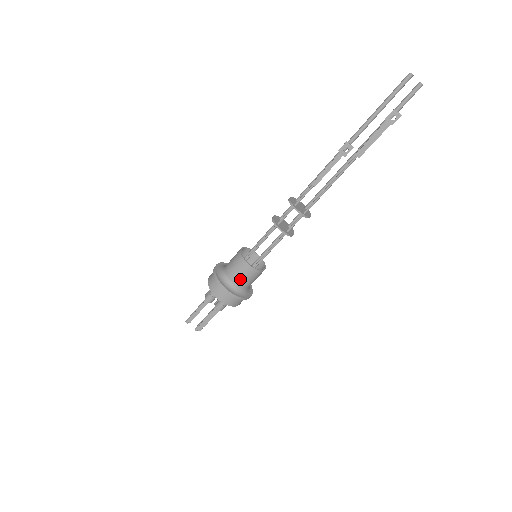
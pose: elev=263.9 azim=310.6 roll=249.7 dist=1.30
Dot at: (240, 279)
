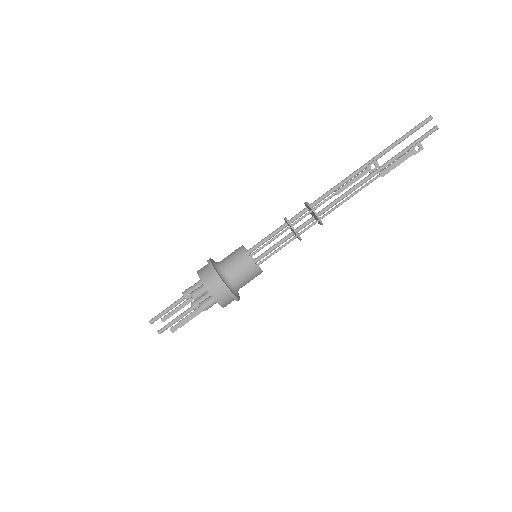
Dot at: (240, 277)
